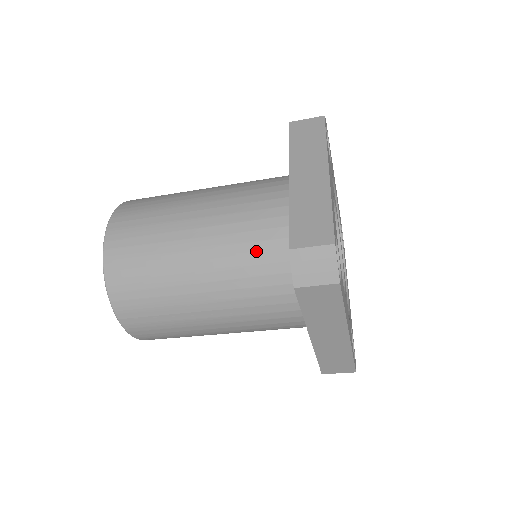
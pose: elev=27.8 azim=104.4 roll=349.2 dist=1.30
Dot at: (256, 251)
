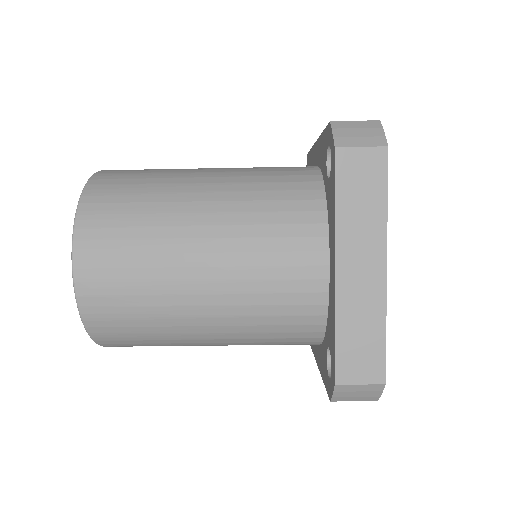
Dot at: (279, 324)
